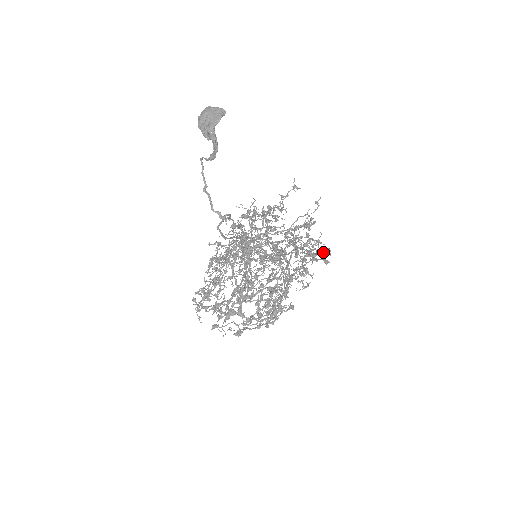
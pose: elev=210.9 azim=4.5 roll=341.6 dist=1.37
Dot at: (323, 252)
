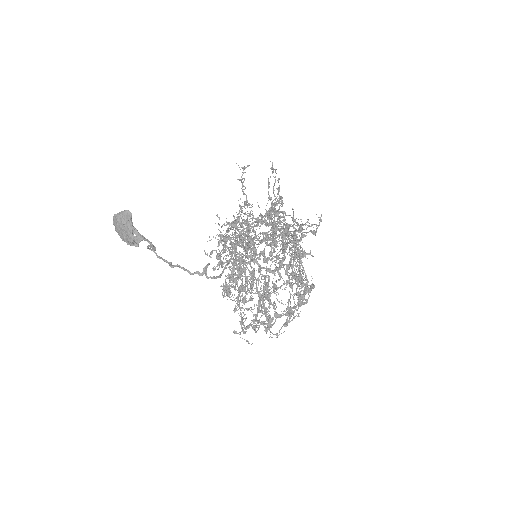
Dot at: occluded
